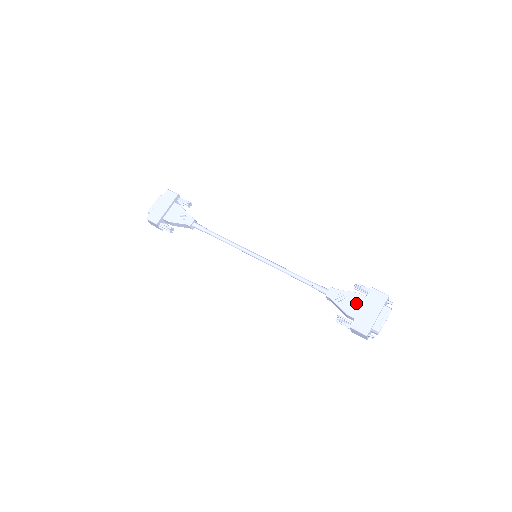
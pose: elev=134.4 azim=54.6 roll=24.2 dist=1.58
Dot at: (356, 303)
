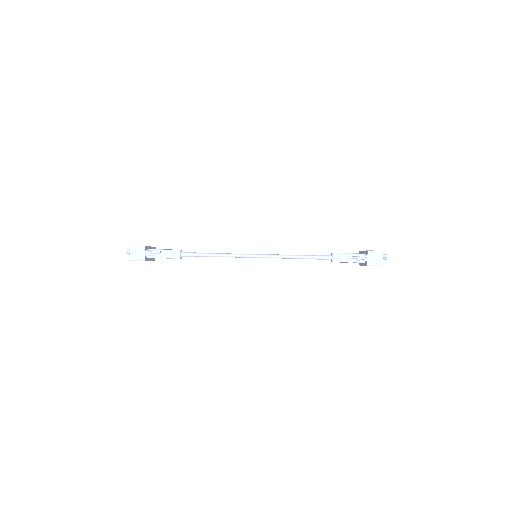
Dot at: occluded
